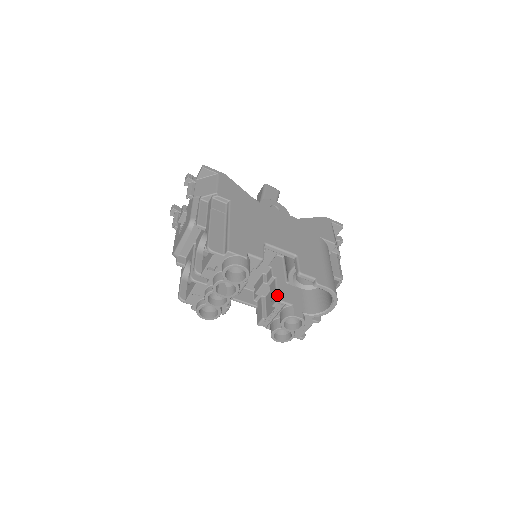
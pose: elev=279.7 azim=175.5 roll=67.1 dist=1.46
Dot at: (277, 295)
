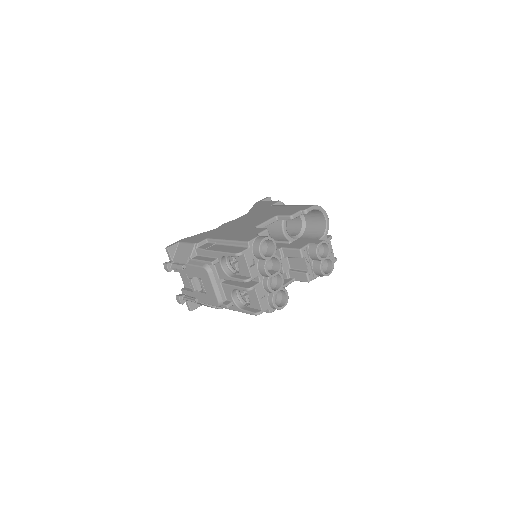
Dot at: (296, 249)
